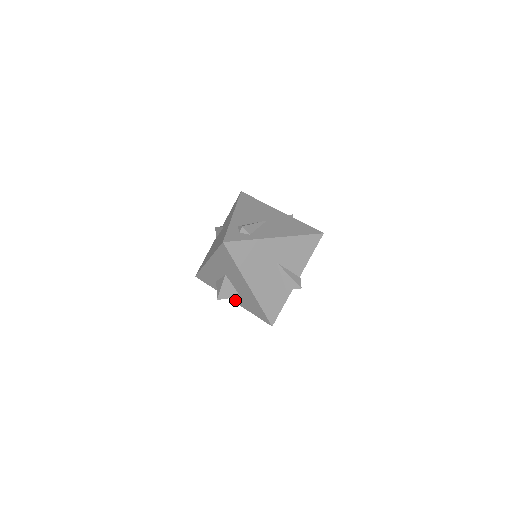
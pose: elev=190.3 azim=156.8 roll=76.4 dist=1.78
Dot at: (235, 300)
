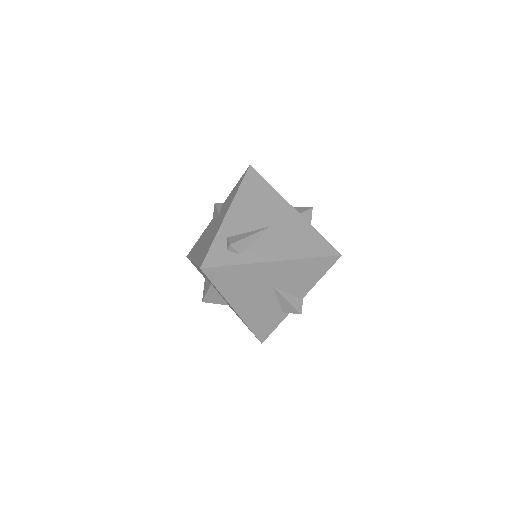
Dot at: occluded
